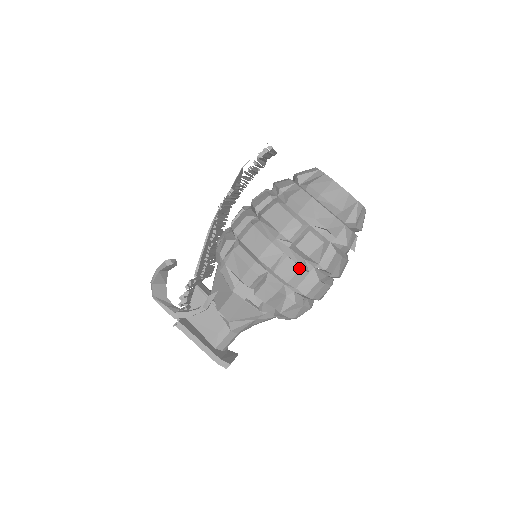
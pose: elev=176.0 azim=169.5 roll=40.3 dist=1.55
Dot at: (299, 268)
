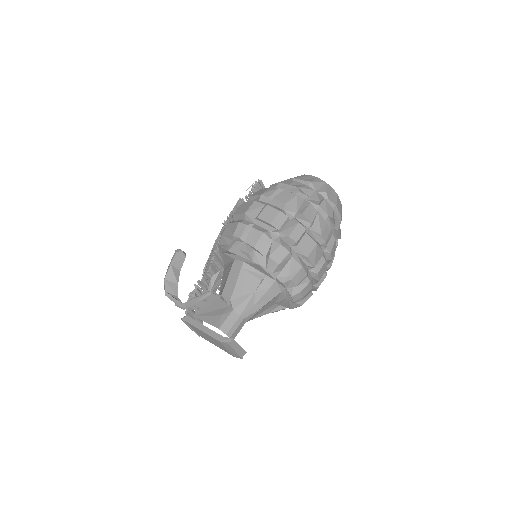
Dot at: (278, 212)
